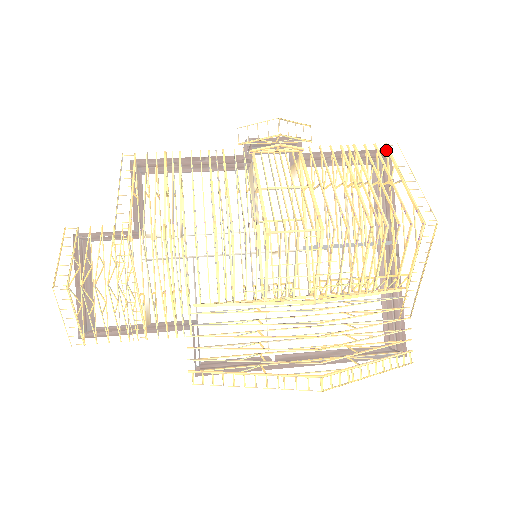
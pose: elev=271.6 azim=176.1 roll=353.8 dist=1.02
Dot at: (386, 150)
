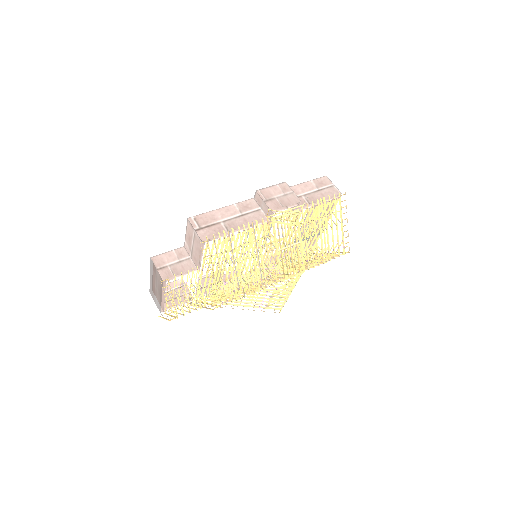
Dot at: (339, 198)
